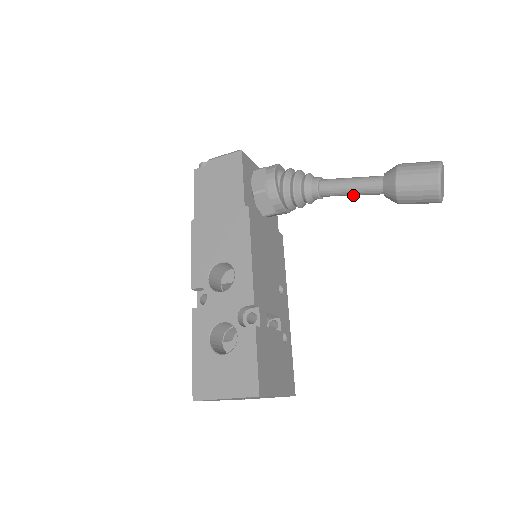
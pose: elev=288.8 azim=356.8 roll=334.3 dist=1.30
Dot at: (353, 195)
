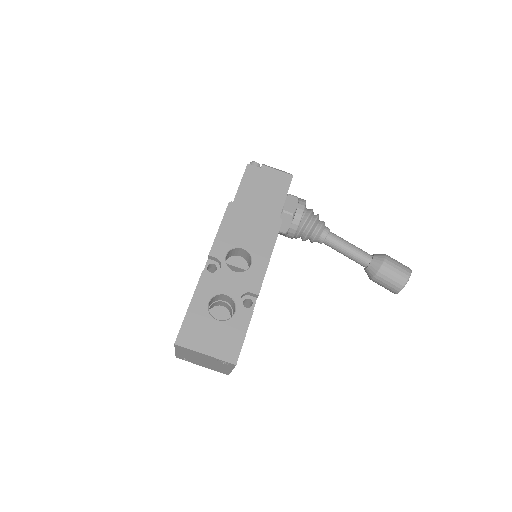
Dot at: (345, 255)
